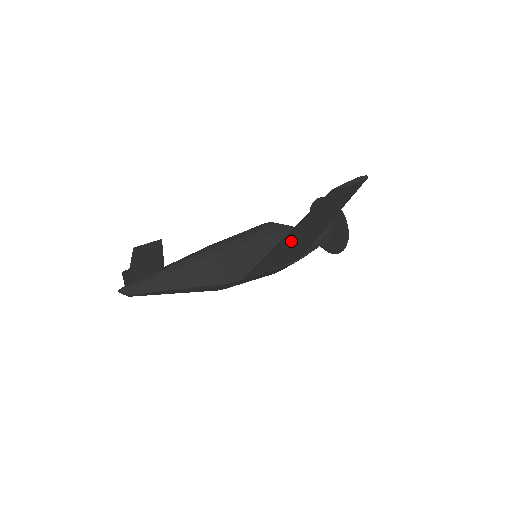
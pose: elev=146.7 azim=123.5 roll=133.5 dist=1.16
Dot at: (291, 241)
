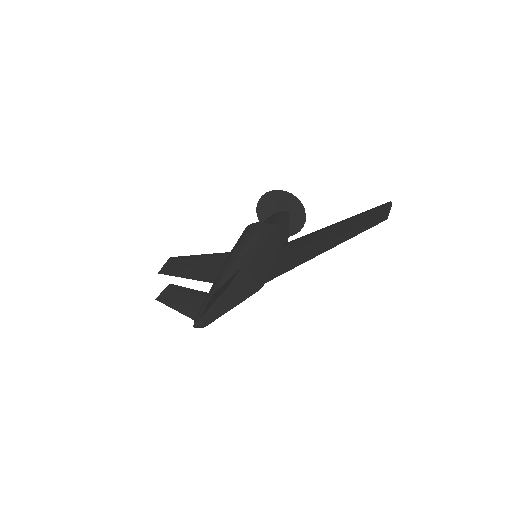
Dot at: (318, 249)
